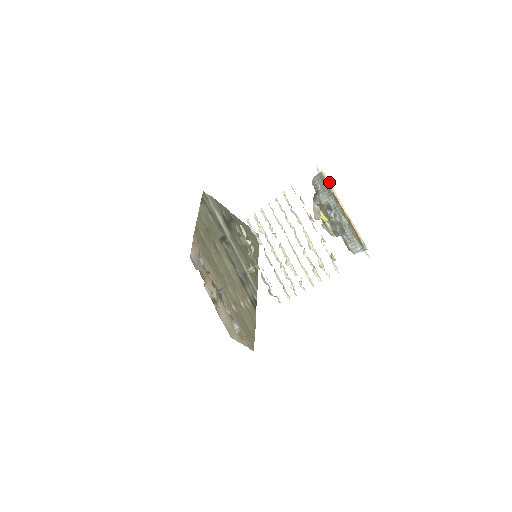
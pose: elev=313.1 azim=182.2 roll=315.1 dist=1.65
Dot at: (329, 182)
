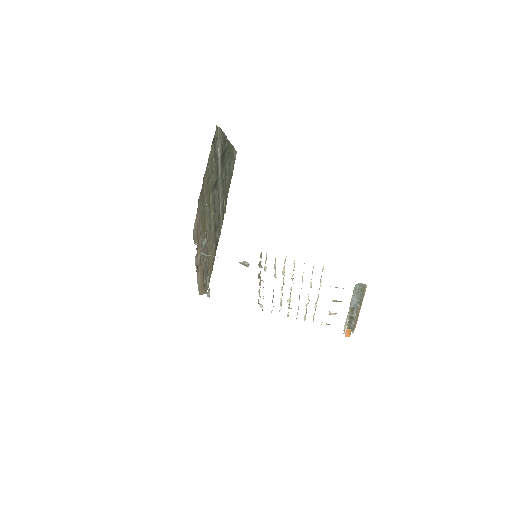
Dot at: occluded
